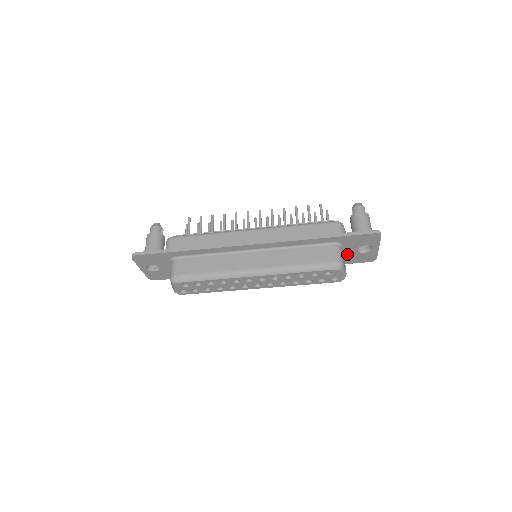
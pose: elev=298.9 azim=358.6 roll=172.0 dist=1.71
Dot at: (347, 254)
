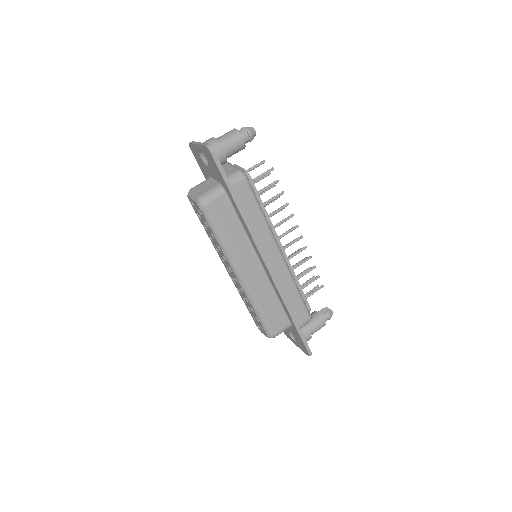
Dot at: occluded
